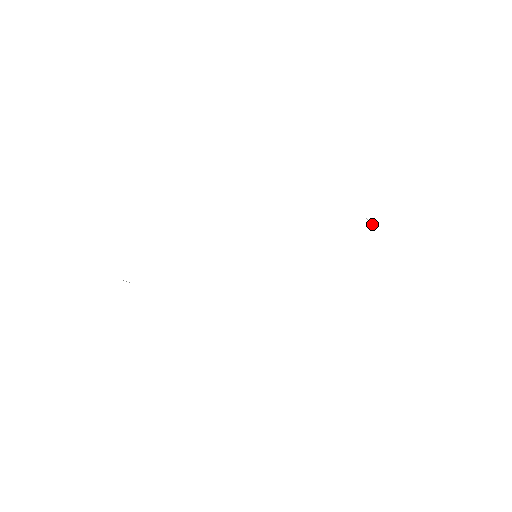
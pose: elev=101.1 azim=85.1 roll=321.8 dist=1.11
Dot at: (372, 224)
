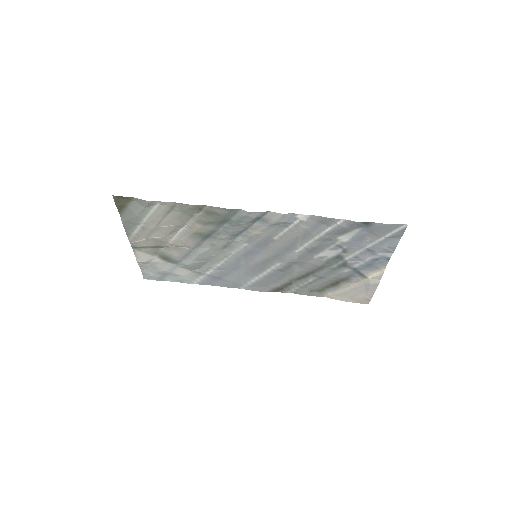
Dot at: (339, 288)
